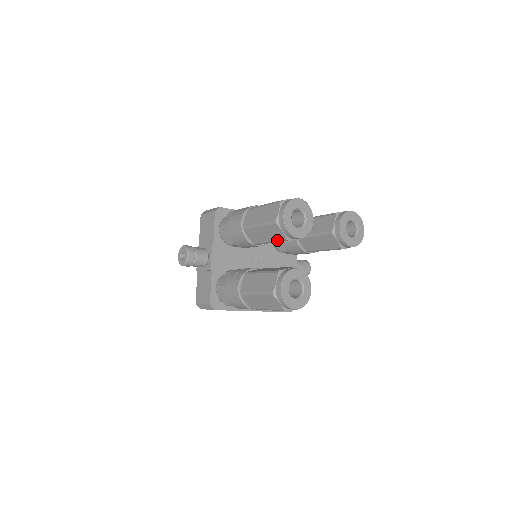
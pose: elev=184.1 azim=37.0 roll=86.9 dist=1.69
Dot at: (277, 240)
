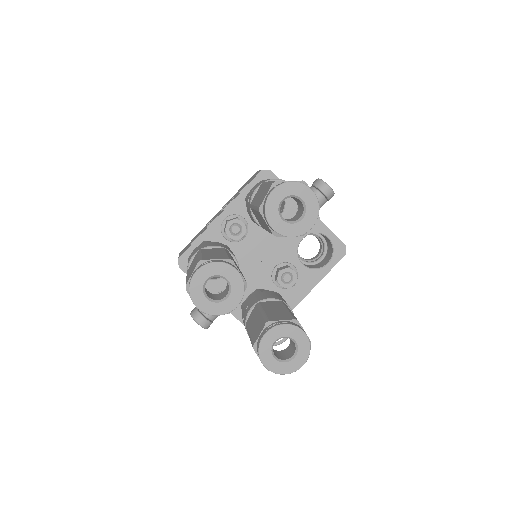
Dot at: occluded
